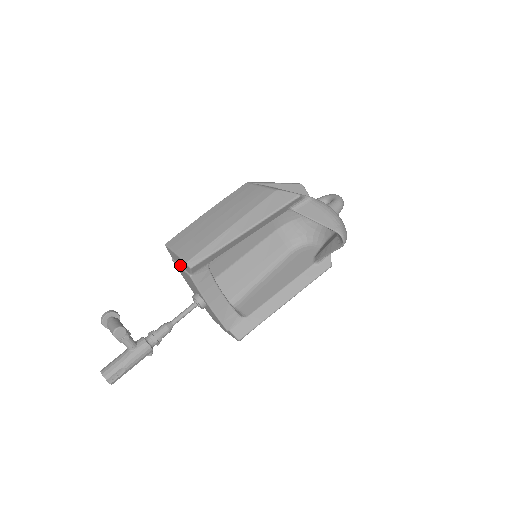
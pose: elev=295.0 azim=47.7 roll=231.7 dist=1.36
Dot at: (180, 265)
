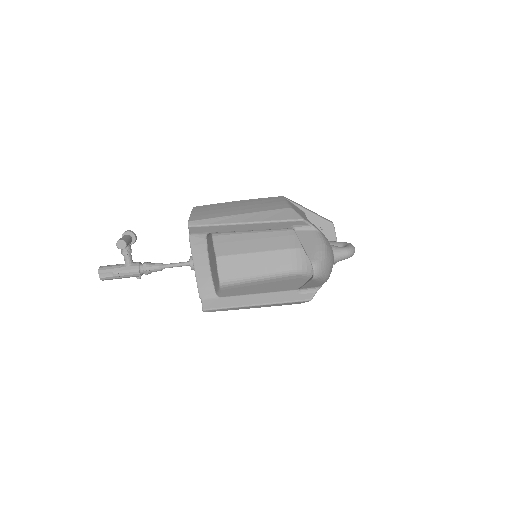
Dot at: occluded
